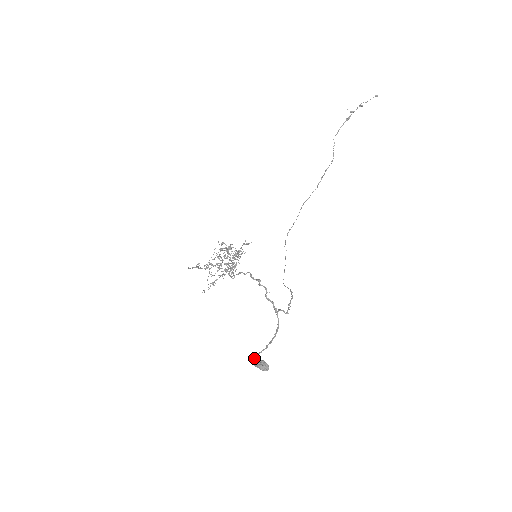
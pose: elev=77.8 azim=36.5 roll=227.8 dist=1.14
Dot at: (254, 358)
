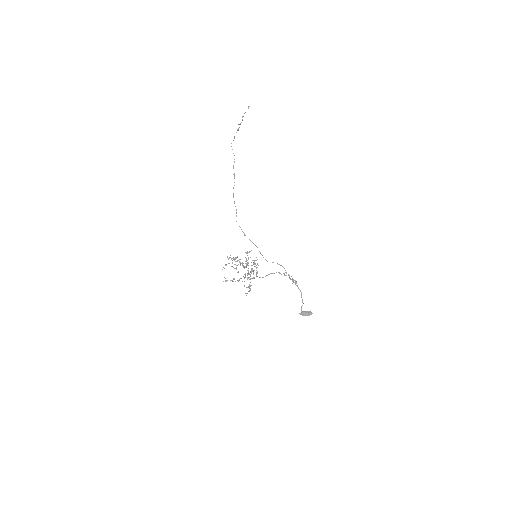
Dot at: (302, 313)
